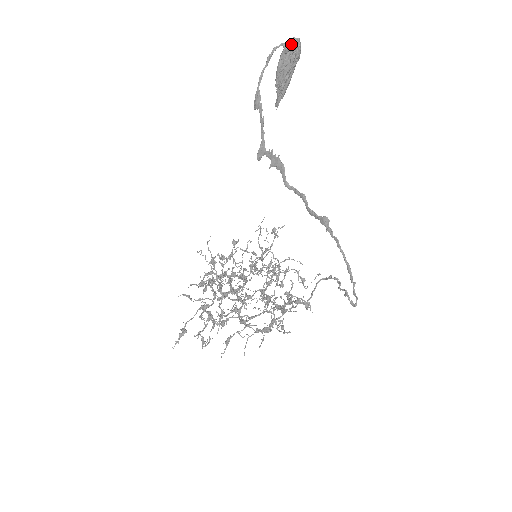
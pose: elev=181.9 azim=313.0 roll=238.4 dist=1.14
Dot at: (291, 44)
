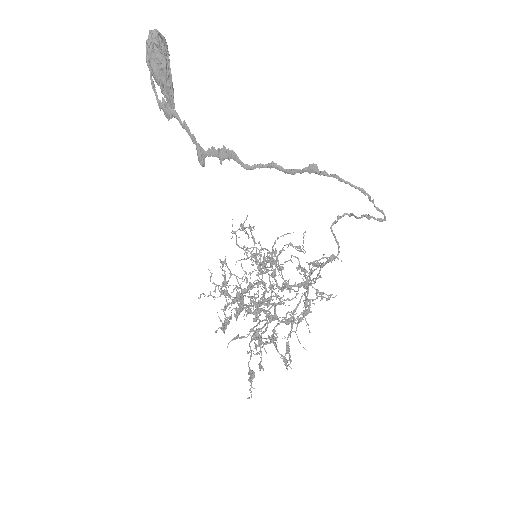
Dot at: (157, 36)
